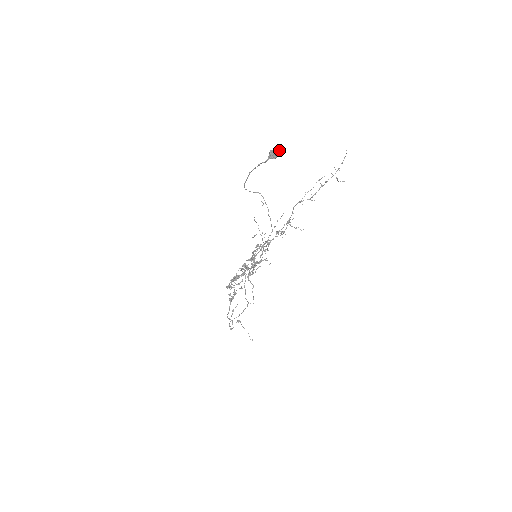
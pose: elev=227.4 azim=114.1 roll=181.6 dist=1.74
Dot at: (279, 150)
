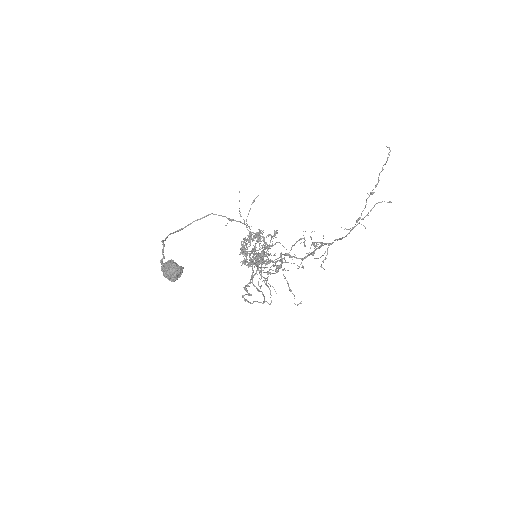
Dot at: (177, 270)
